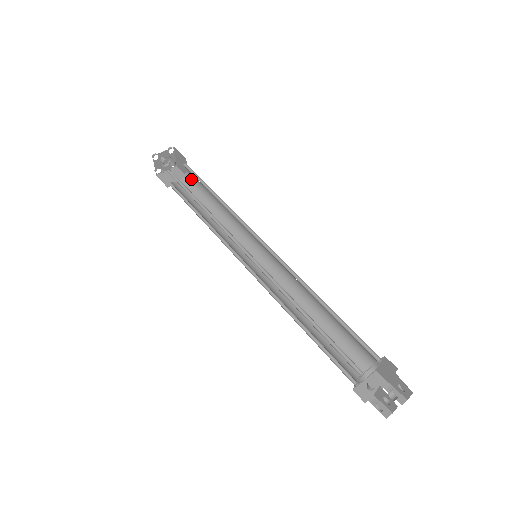
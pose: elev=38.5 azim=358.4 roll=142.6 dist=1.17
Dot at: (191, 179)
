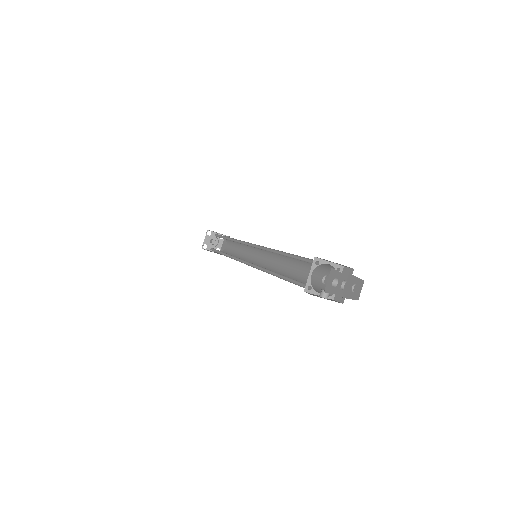
Dot at: (227, 250)
